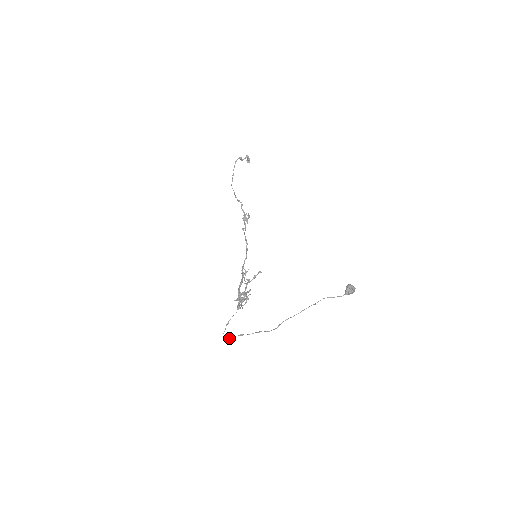
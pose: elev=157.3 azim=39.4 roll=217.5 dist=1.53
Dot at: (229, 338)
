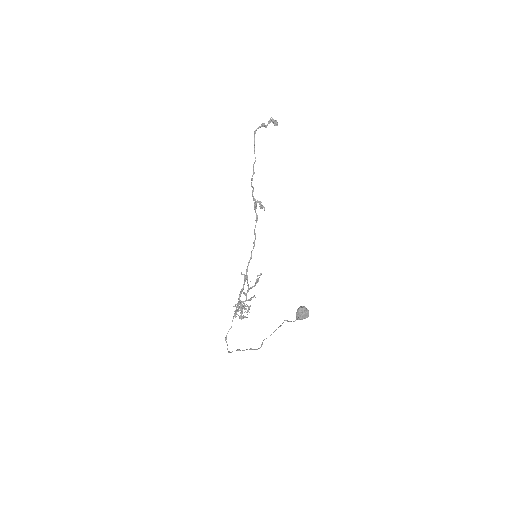
Dot at: (231, 352)
